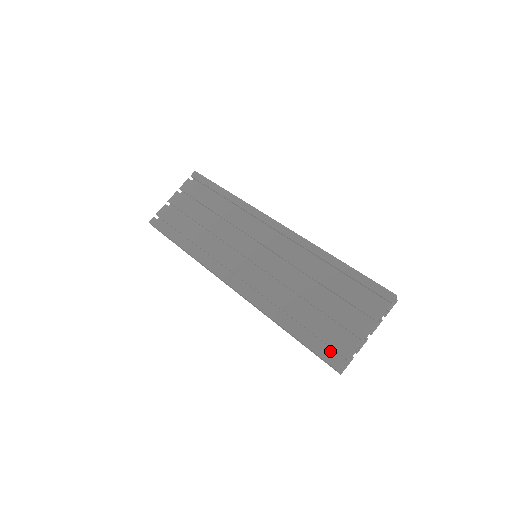
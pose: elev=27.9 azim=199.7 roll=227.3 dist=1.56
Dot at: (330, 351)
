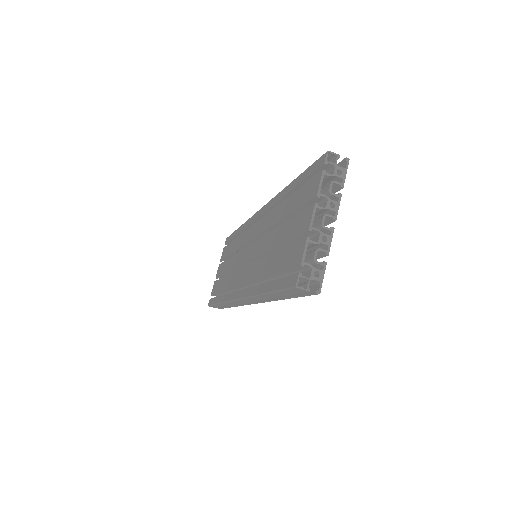
Dot at: occluded
